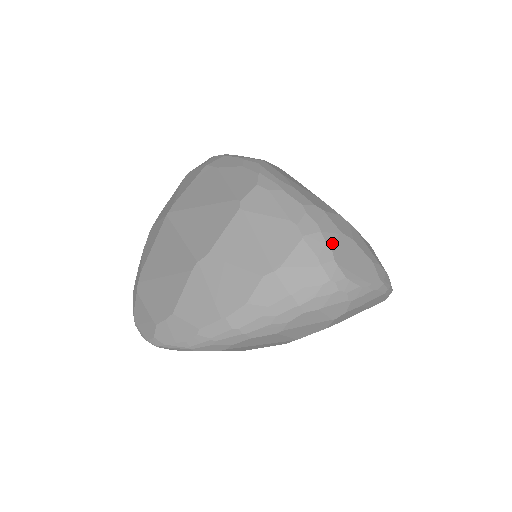
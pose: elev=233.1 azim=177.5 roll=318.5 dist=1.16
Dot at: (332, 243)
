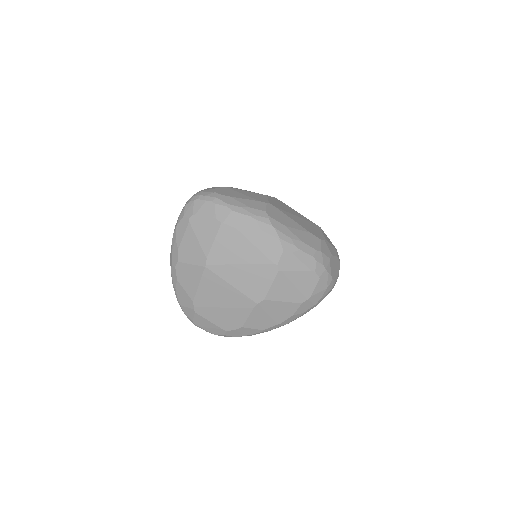
Dot at: (330, 271)
